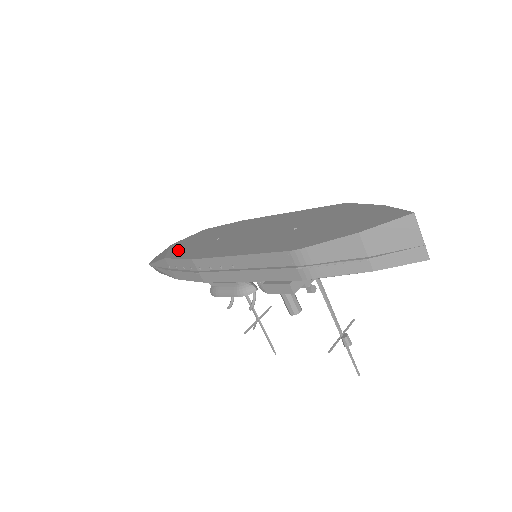
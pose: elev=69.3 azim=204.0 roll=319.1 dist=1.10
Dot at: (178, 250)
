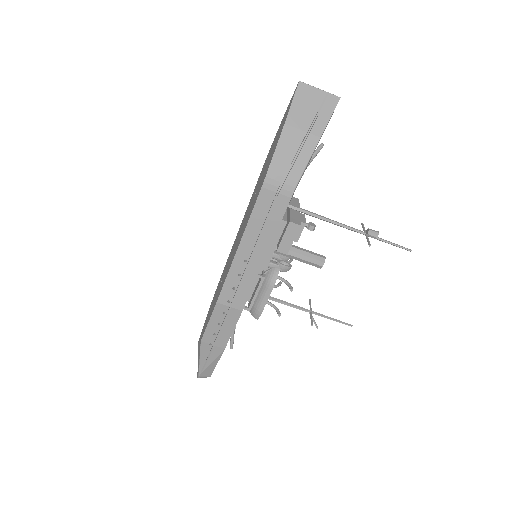
Dot at: (204, 327)
